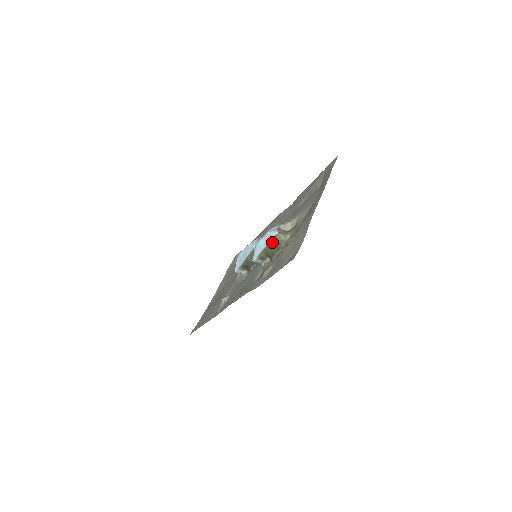
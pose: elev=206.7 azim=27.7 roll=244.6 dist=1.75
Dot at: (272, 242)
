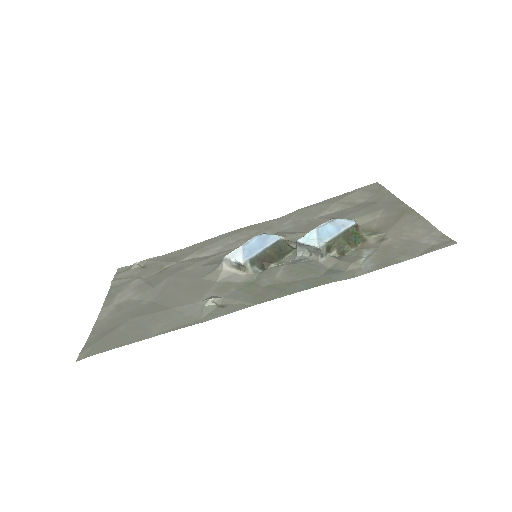
Dot at: (349, 231)
